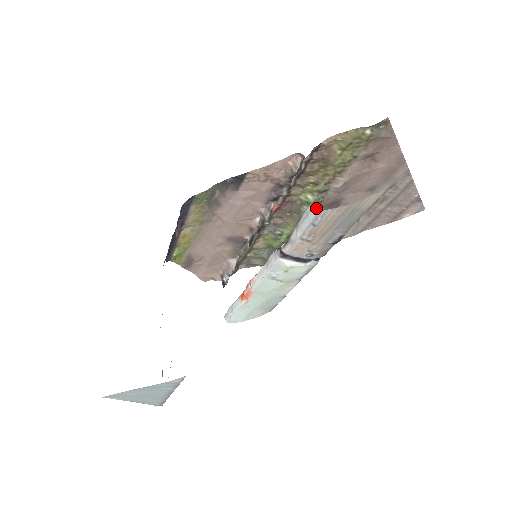
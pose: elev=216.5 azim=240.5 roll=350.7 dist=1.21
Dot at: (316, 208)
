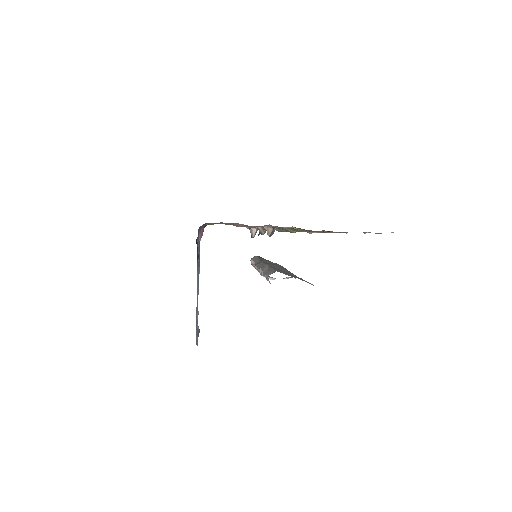
Dot at: occluded
